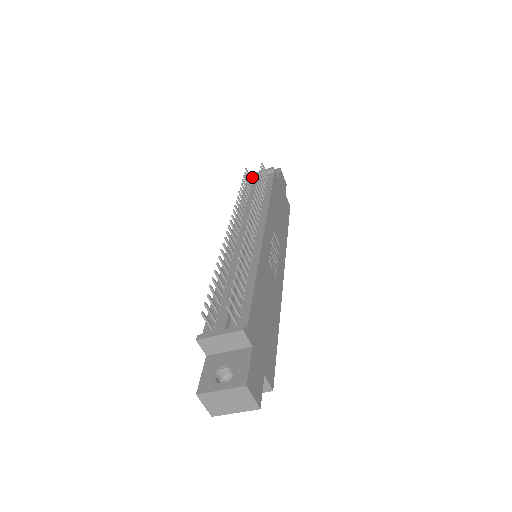
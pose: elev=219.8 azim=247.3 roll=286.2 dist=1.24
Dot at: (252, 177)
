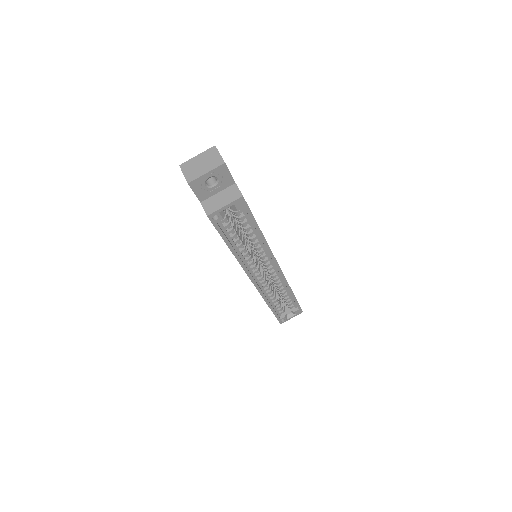
Dot at: occluded
